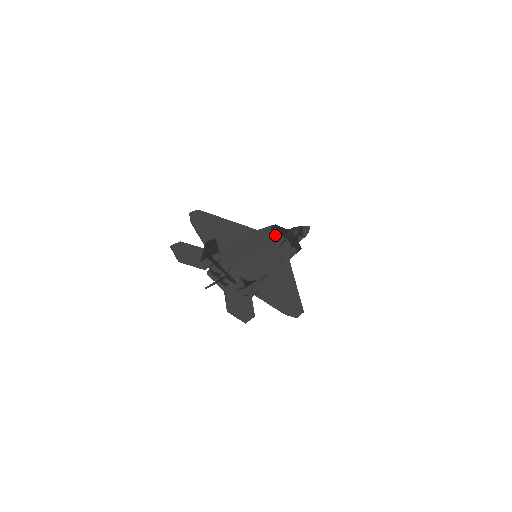
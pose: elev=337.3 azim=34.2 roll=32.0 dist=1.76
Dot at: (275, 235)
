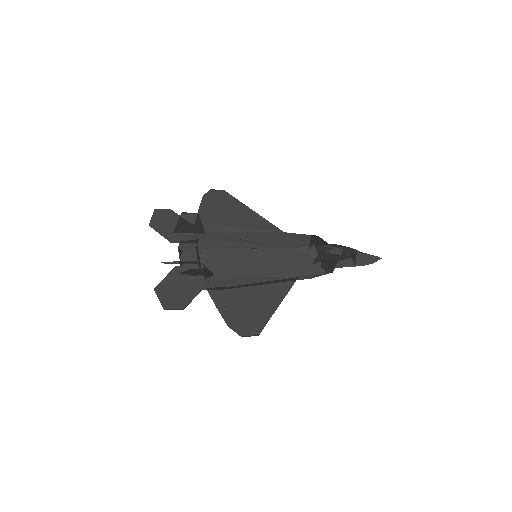
Dot at: (301, 243)
